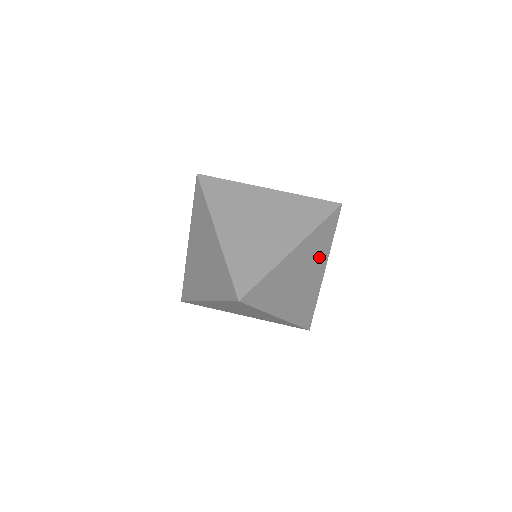
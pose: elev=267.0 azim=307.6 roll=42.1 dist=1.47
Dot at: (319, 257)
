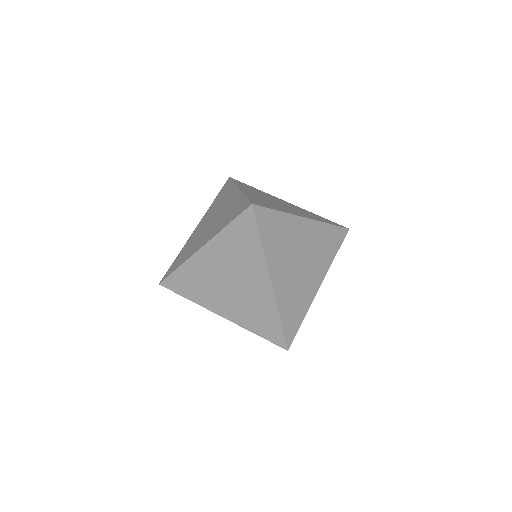
Dot at: occluded
